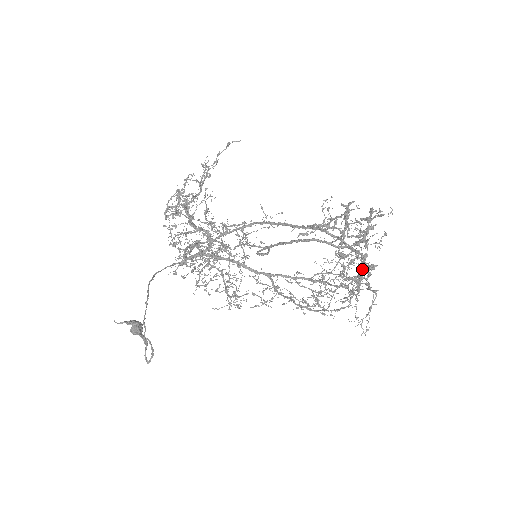
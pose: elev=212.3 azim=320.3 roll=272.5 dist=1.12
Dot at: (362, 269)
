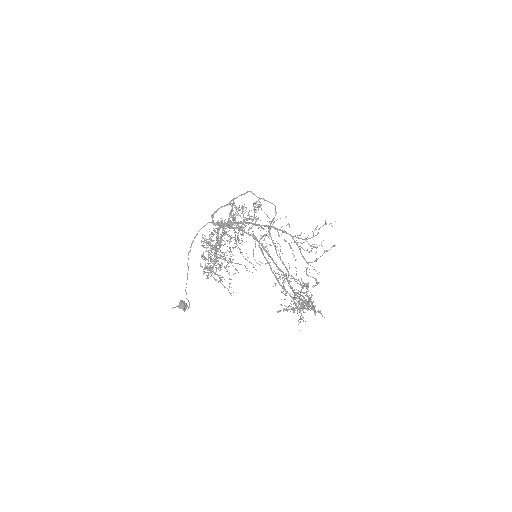
Dot at: occluded
